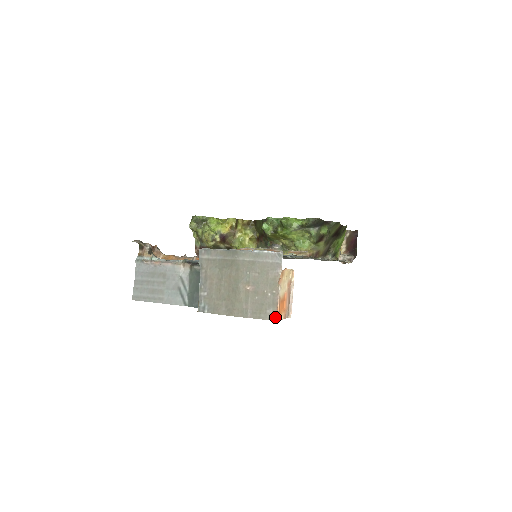
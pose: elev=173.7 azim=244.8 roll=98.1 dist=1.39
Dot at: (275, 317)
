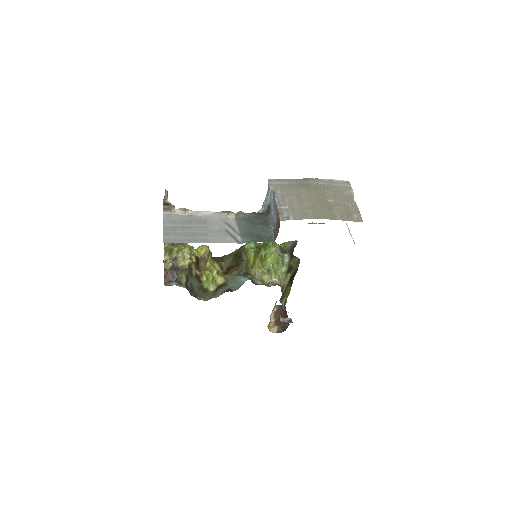
Dot at: (361, 220)
